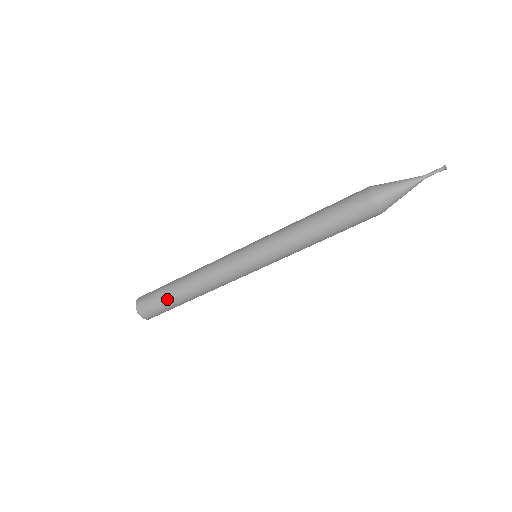
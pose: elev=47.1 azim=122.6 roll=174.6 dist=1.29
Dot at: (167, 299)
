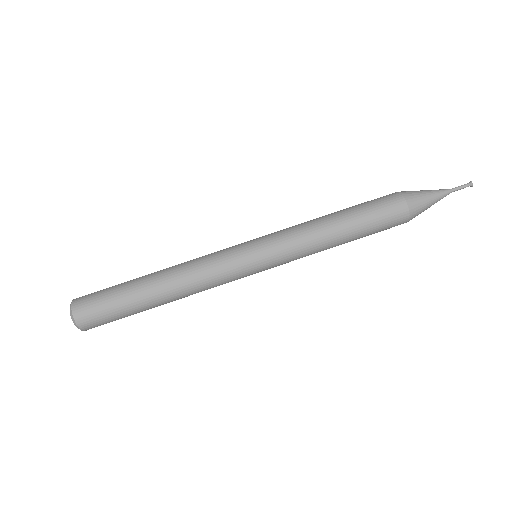
Dot at: (124, 283)
